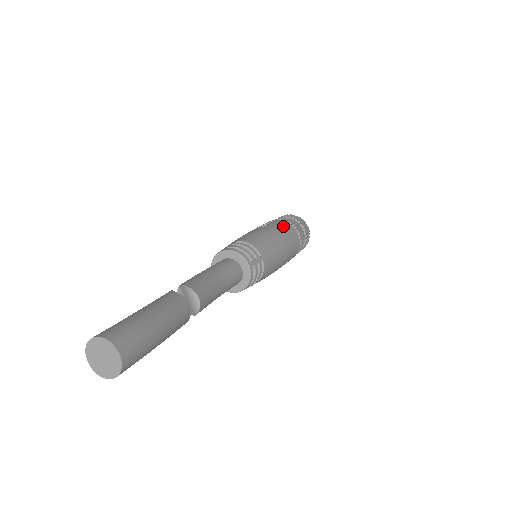
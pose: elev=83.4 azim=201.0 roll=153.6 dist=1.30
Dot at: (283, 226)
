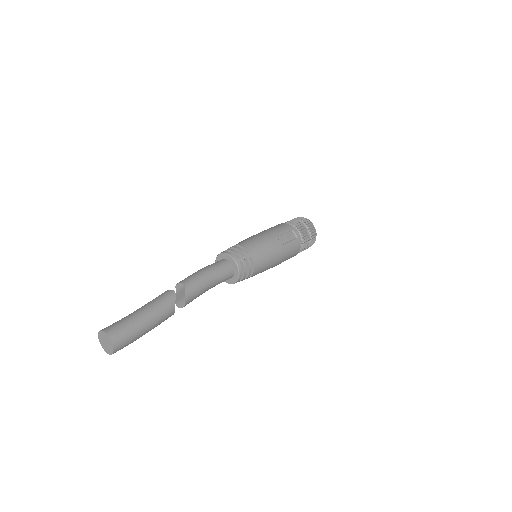
Dot at: (293, 251)
